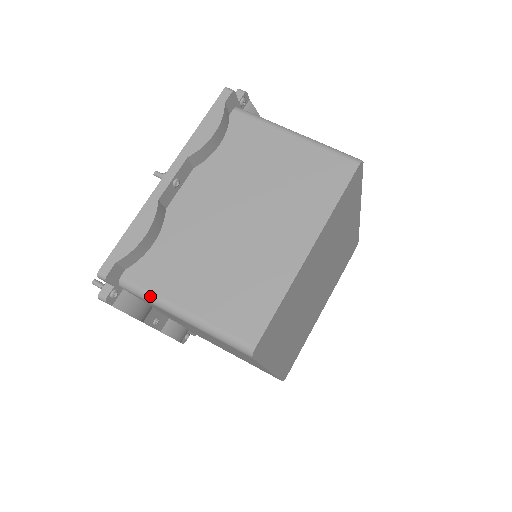
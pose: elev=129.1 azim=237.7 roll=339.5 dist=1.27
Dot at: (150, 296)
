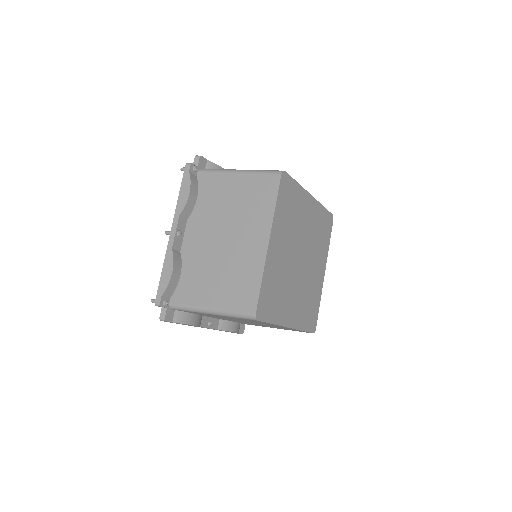
Dot at: (220, 169)
